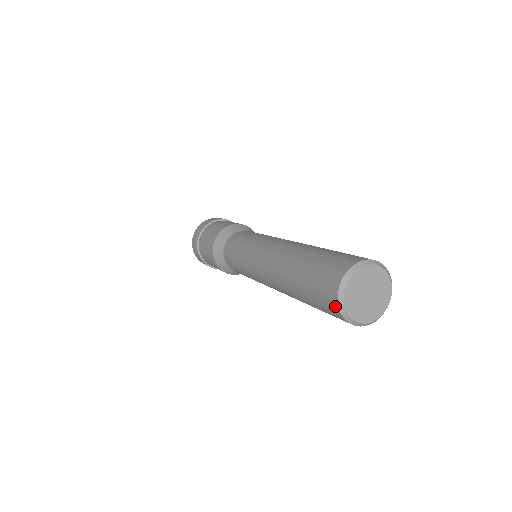
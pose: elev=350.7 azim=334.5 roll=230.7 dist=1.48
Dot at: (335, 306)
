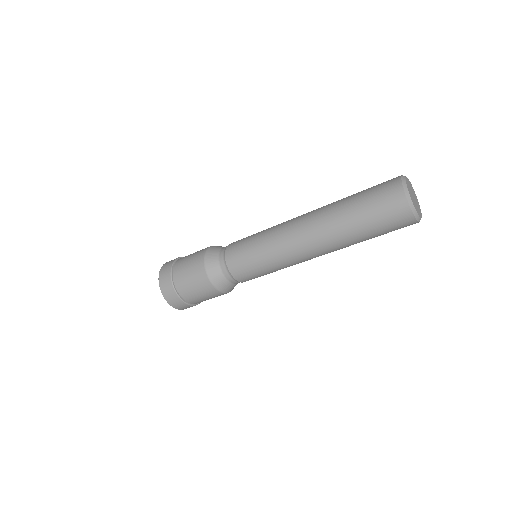
Dot at: (407, 211)
